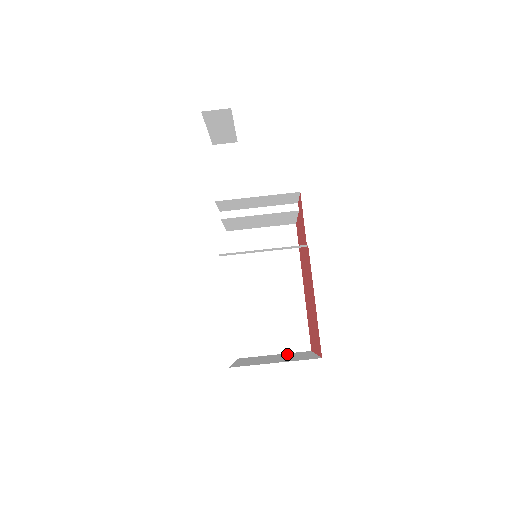
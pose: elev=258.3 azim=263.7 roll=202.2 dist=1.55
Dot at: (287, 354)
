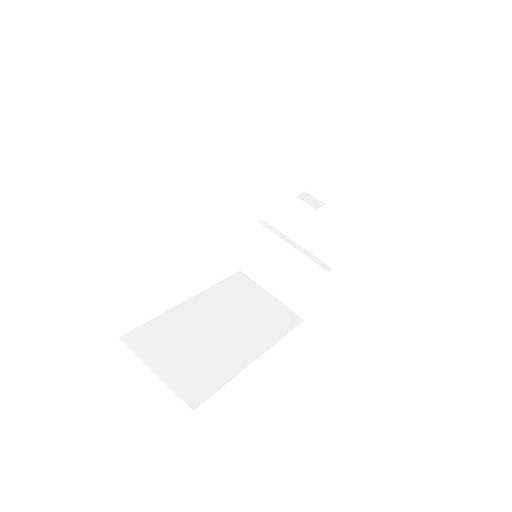
Dot at: occluded
